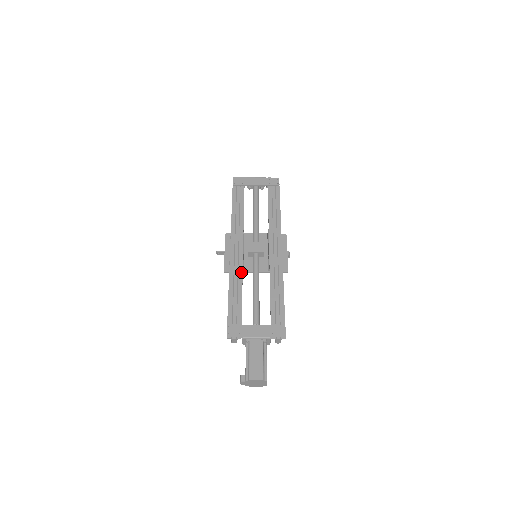
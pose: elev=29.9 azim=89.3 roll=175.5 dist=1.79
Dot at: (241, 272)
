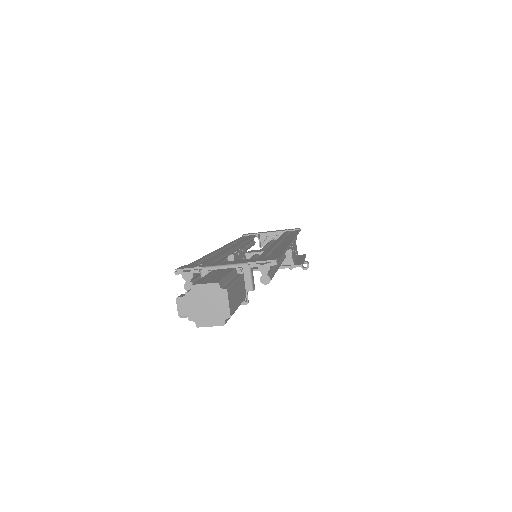
Dot at: (227, 251)
